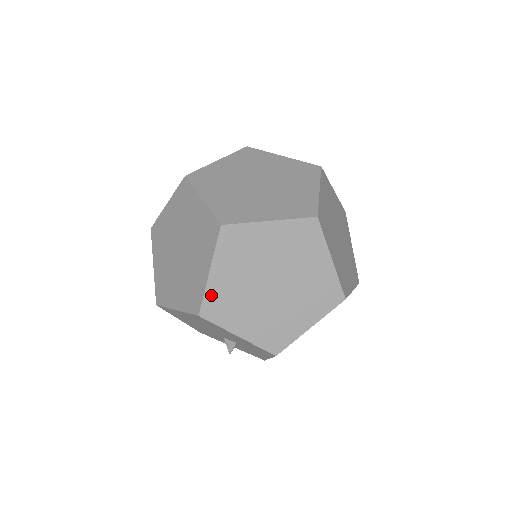
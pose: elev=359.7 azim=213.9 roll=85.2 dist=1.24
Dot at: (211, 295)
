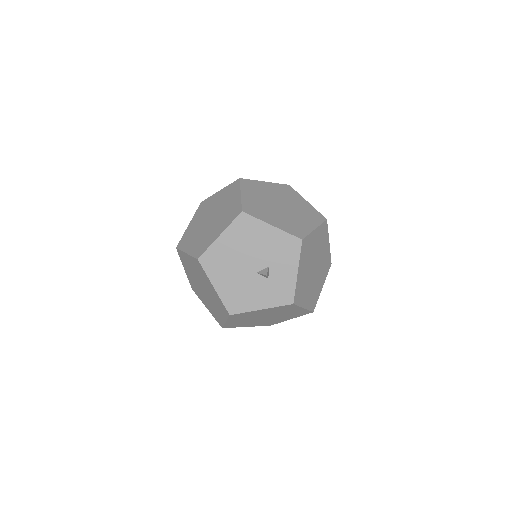
Dot at: (246, 204)
